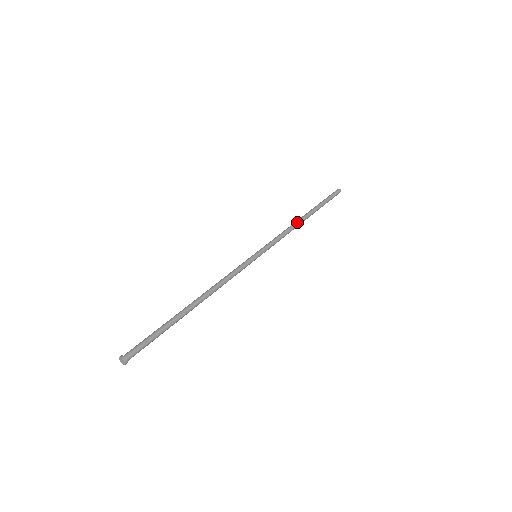
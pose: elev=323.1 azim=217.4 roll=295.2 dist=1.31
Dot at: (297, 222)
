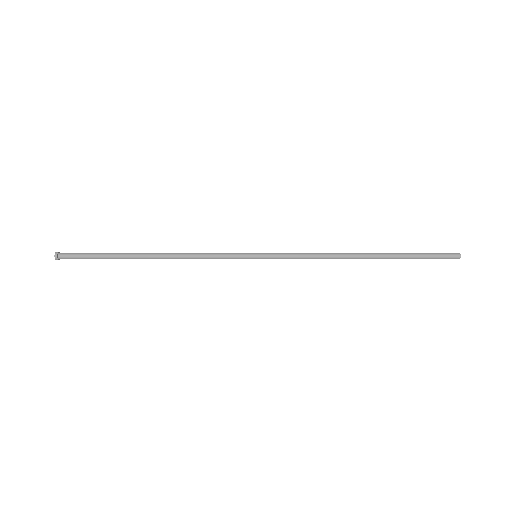
Dot at: (345, 256)
